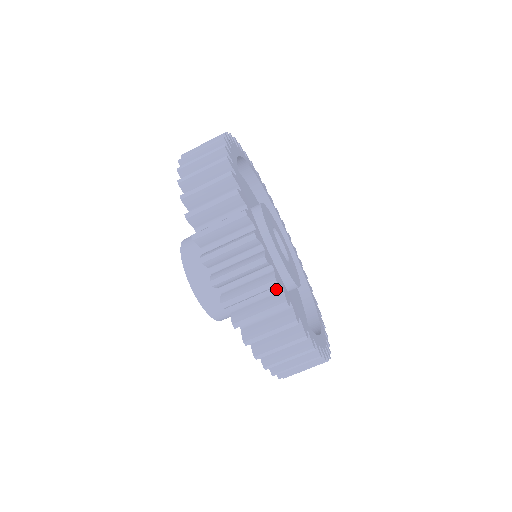
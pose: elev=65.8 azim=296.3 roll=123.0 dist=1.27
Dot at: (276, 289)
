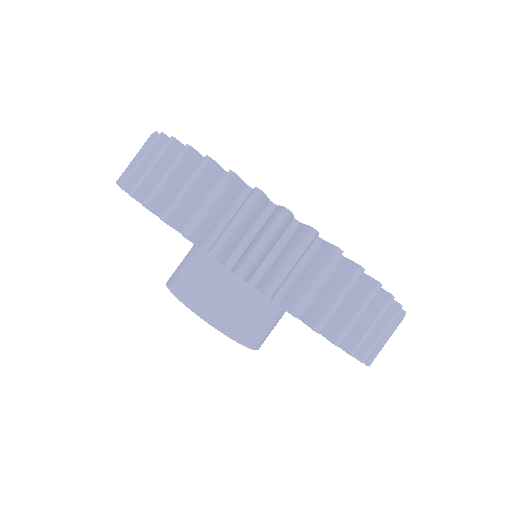
Dot at: occluded
